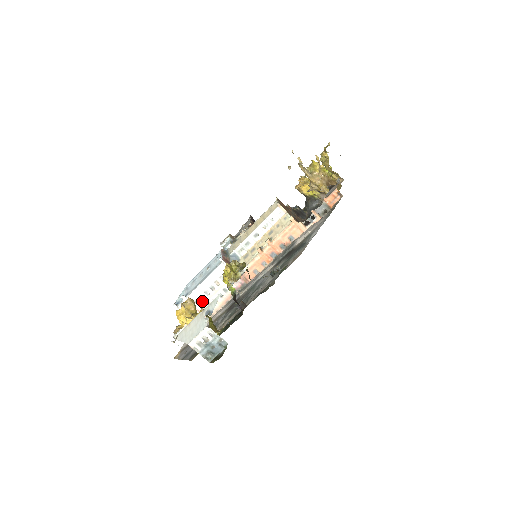
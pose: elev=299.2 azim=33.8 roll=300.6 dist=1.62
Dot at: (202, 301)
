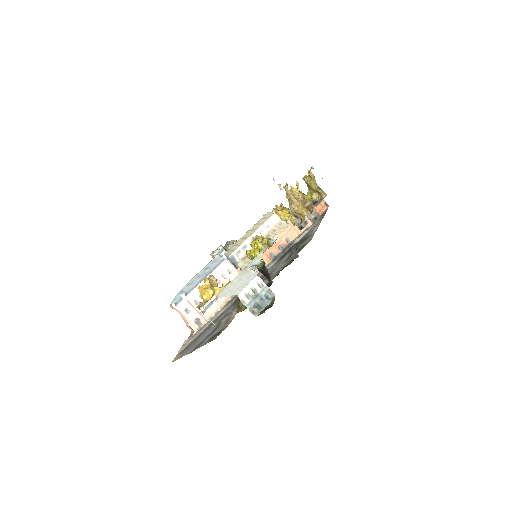
Dot at: (202, 300)
